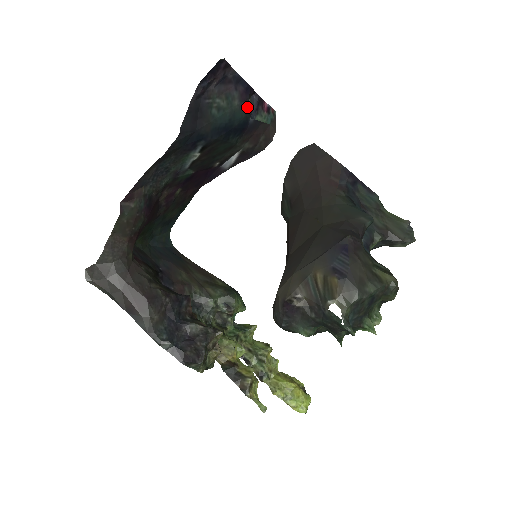
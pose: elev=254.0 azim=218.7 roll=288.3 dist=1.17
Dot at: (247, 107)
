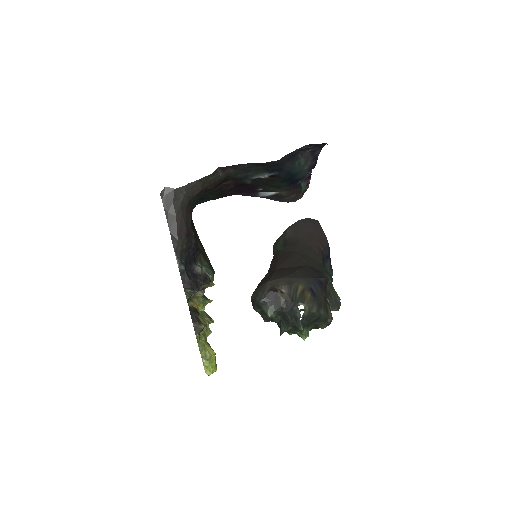
Dot at: (306, 174)
